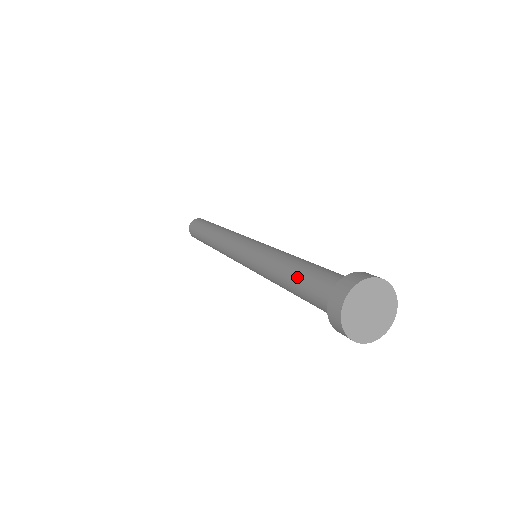
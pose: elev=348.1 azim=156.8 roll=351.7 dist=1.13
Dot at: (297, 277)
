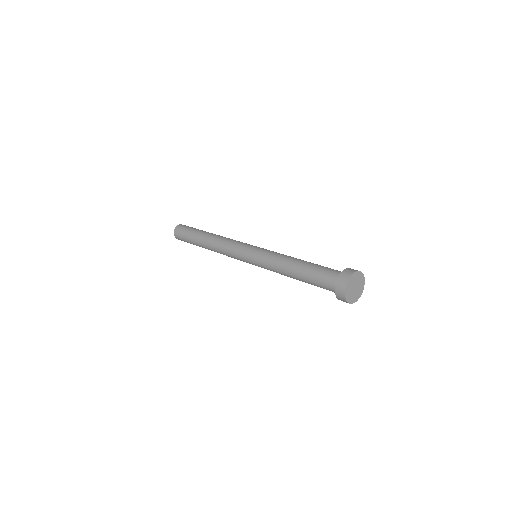
Dot at: (305, 275)
